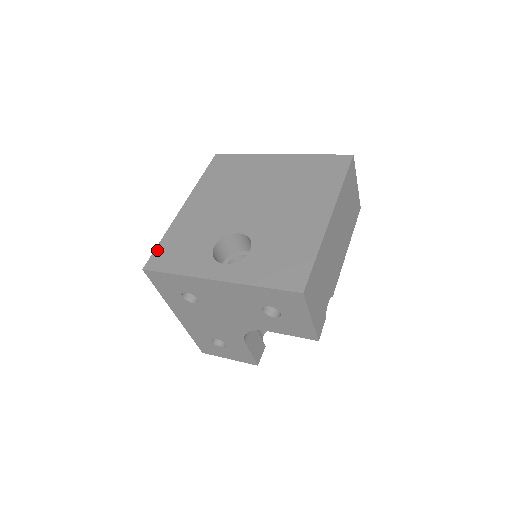
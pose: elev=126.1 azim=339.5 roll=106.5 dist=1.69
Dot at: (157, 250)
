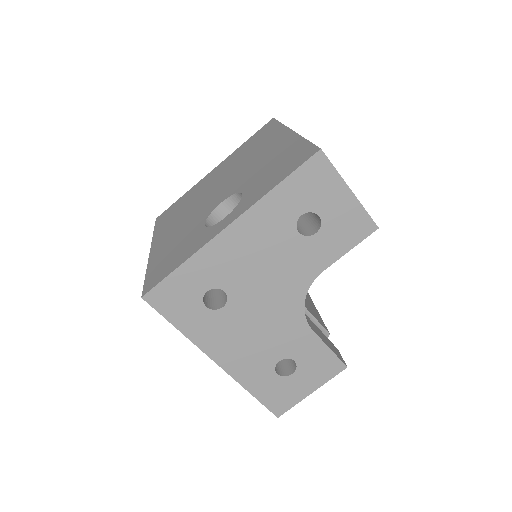
Dot at: (147, 279)
